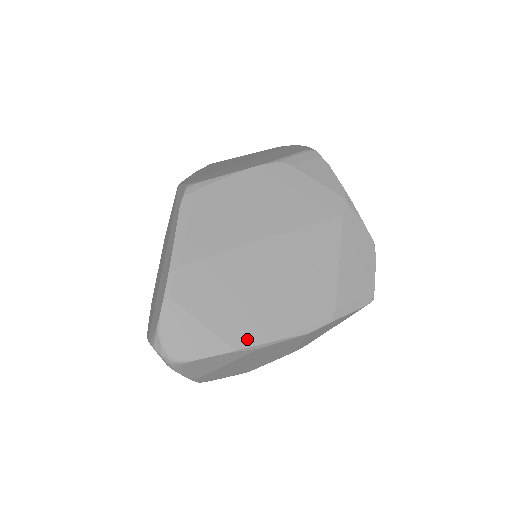
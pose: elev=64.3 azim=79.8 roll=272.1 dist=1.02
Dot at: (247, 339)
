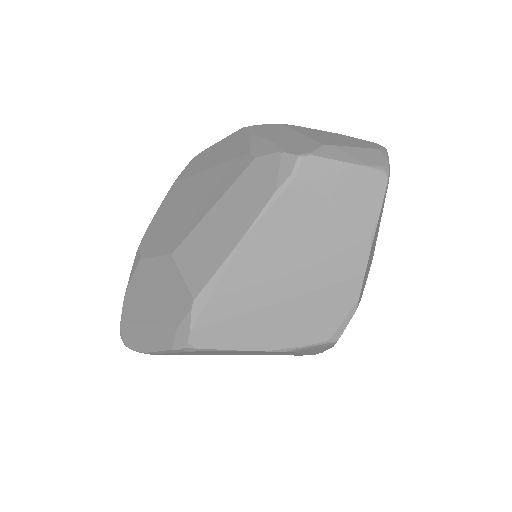
Dot at: occluded
